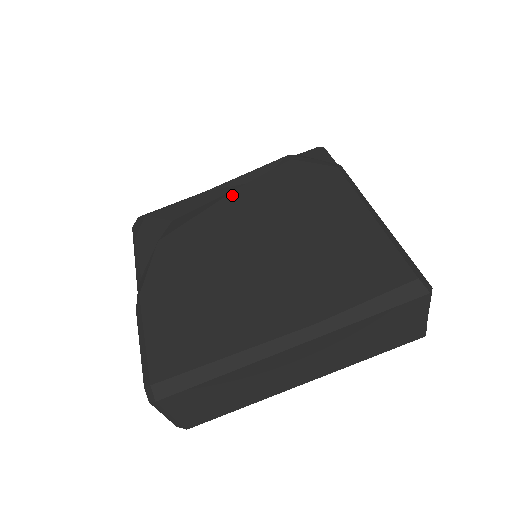
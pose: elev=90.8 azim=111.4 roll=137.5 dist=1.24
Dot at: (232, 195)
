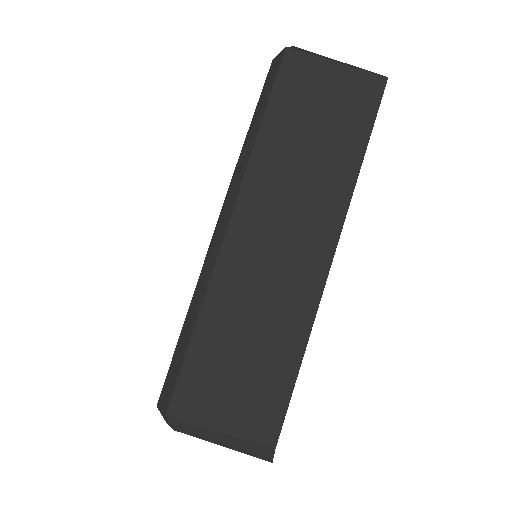
Dot at: occluded
